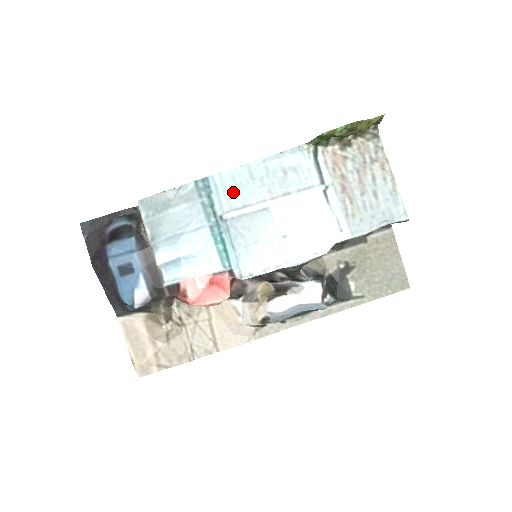
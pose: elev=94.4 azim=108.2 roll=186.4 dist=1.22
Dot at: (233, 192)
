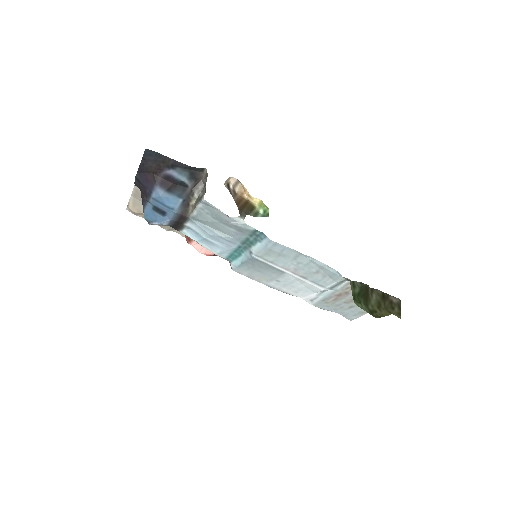
Dot at: (273, 254)
